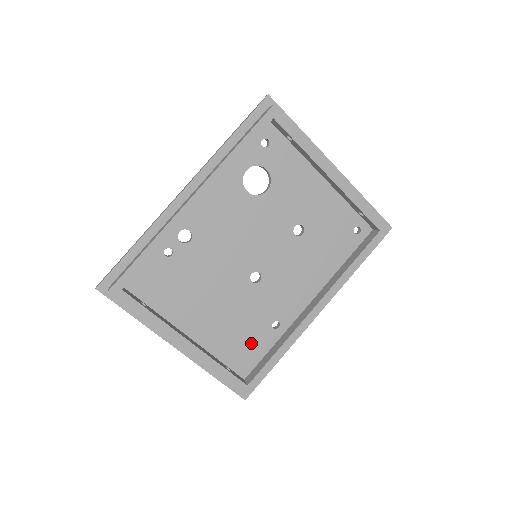
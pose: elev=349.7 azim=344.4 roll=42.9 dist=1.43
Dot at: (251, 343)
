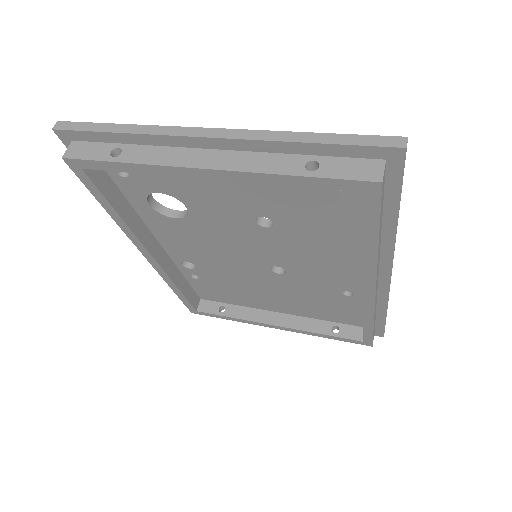
Dot at: (339, 308)
